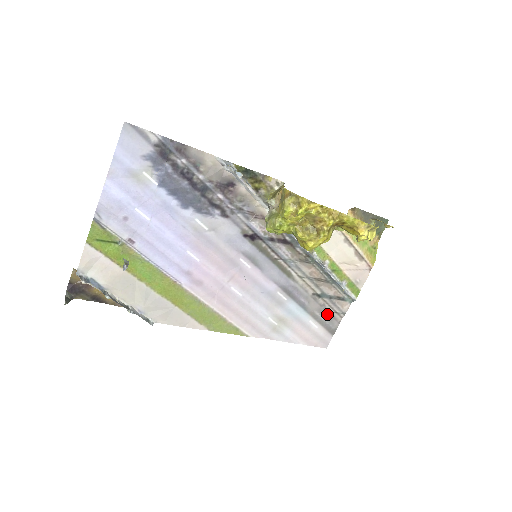
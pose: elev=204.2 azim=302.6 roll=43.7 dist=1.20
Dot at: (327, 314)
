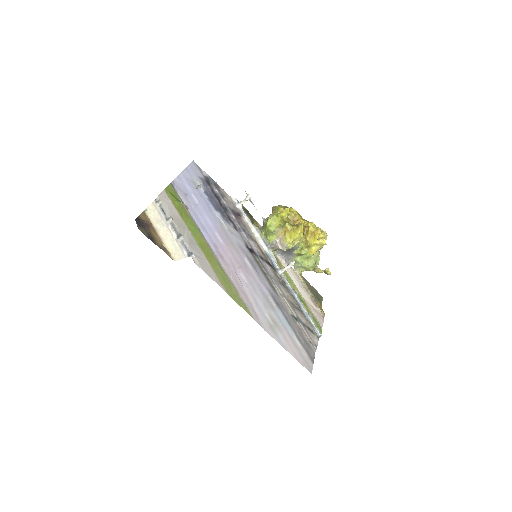
Dot at: (304, 340)
